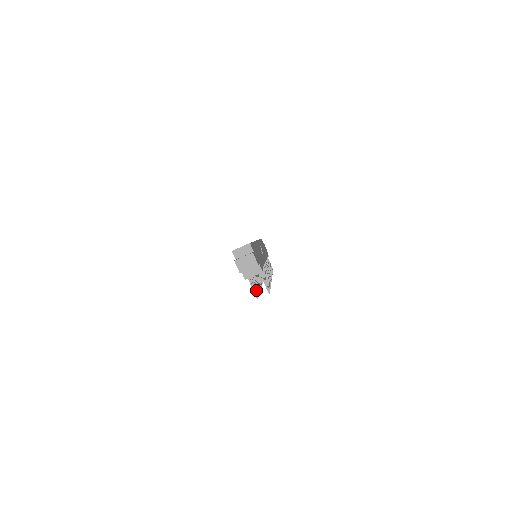
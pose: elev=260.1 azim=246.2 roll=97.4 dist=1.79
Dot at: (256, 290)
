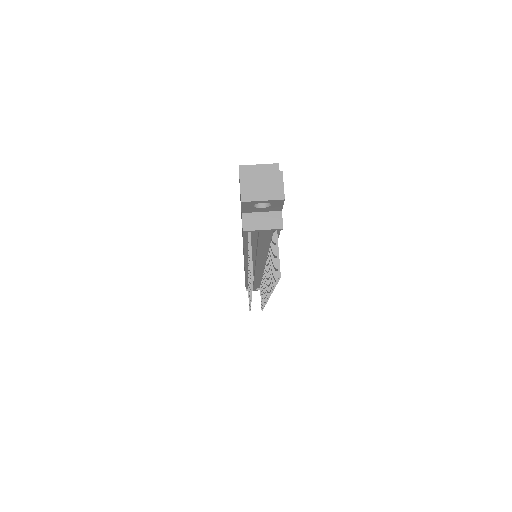
Dot at: occluded
